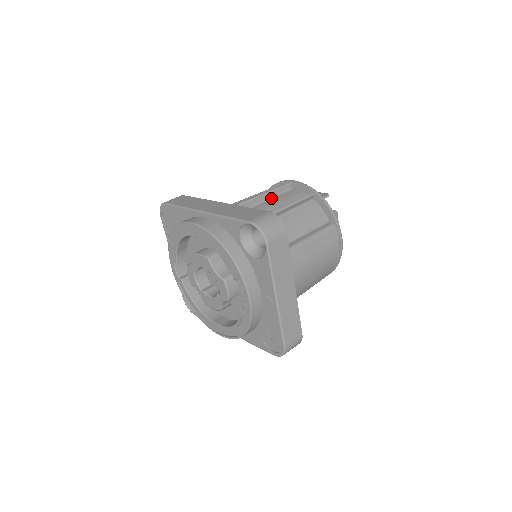
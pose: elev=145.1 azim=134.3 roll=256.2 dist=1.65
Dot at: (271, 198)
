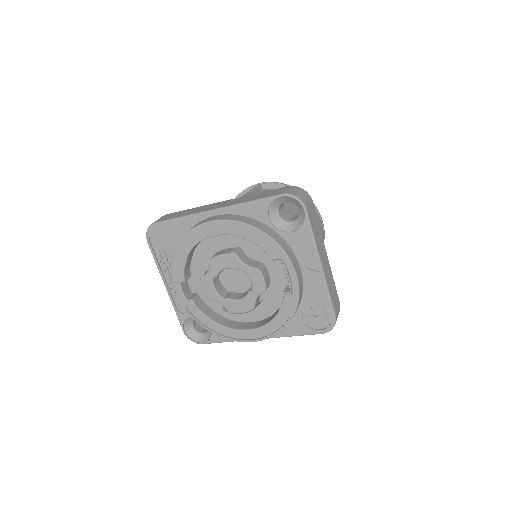
Dot at: occluded
